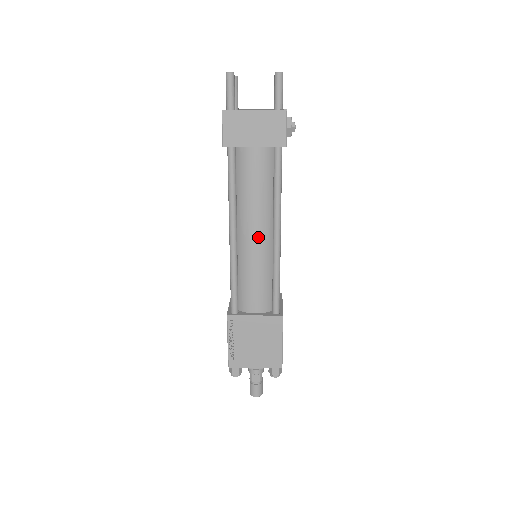
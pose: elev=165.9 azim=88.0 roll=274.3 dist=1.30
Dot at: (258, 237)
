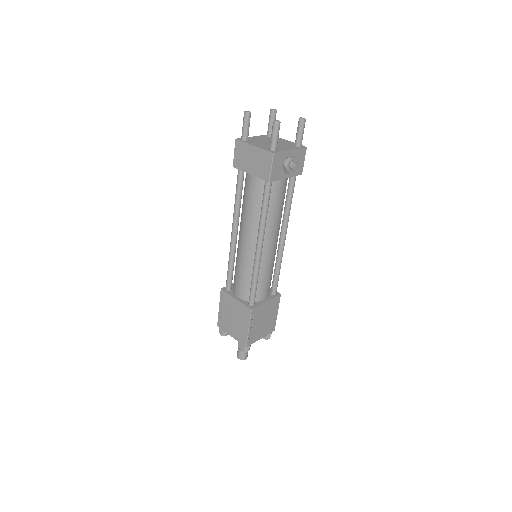
Dot at: (247, 242)
